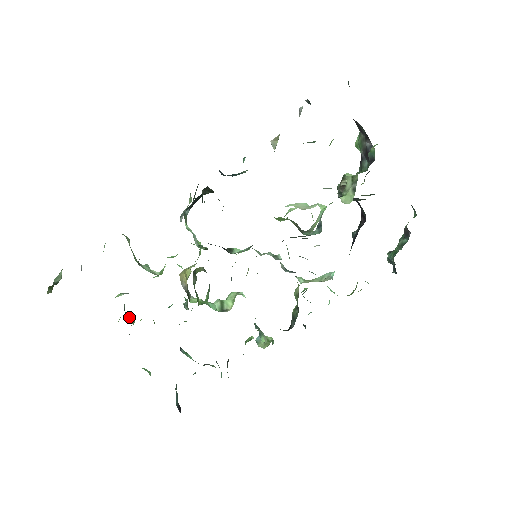
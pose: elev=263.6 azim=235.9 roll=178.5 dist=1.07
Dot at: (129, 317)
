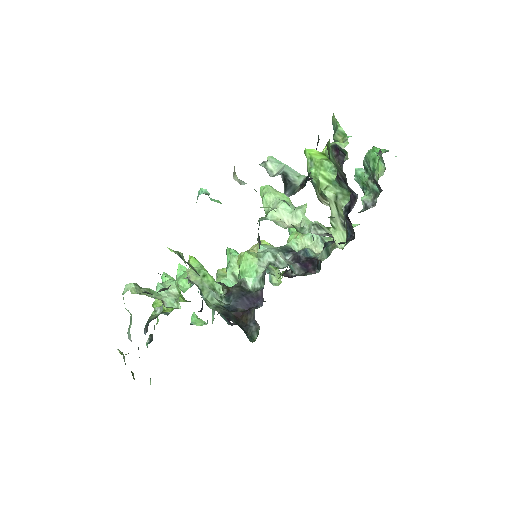
Dot at: (160, 302)
